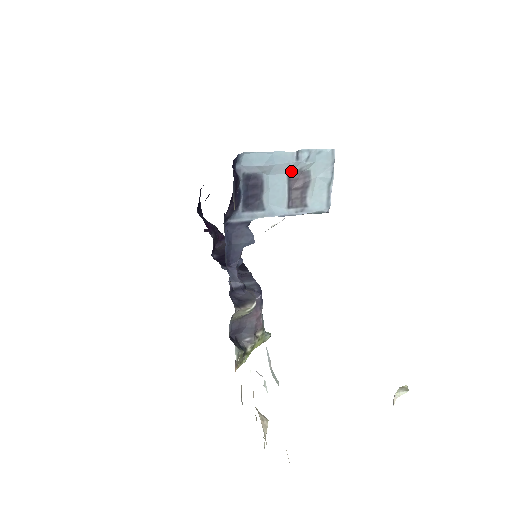
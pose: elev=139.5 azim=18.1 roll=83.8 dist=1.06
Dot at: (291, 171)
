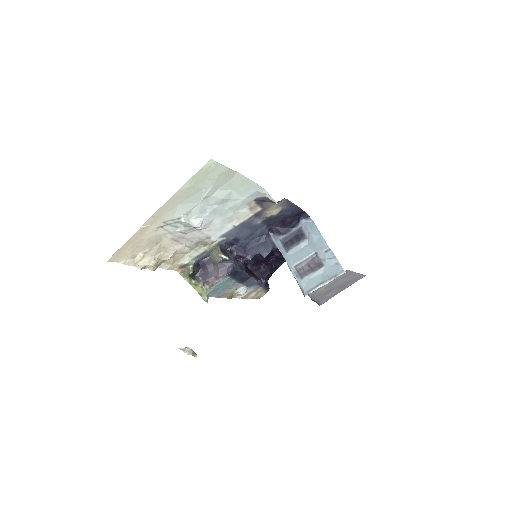
Dot at: (317, 255)
